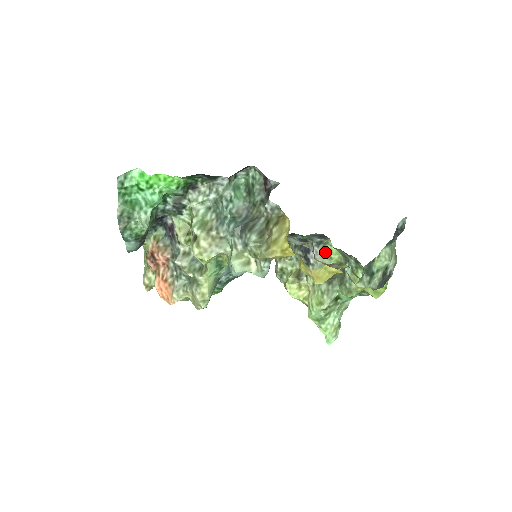
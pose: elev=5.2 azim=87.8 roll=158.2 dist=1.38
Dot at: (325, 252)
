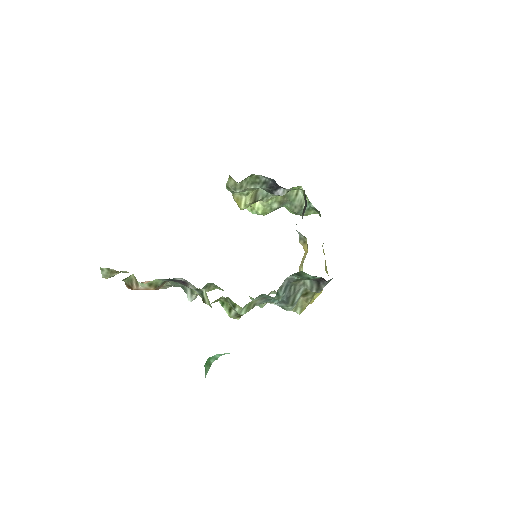
Dot at: occluded
